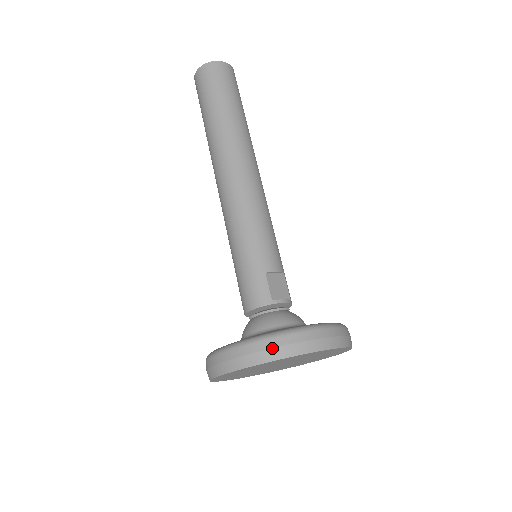
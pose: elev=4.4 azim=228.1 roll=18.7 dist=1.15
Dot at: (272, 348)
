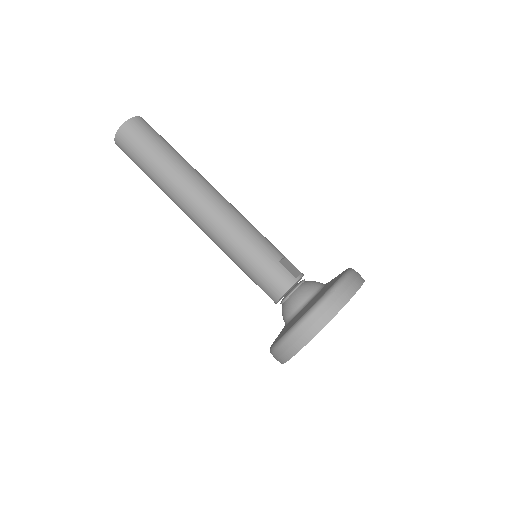
Dot at: (334, 302)
